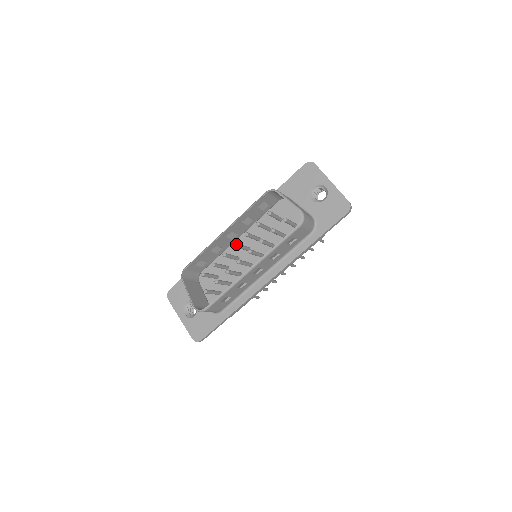
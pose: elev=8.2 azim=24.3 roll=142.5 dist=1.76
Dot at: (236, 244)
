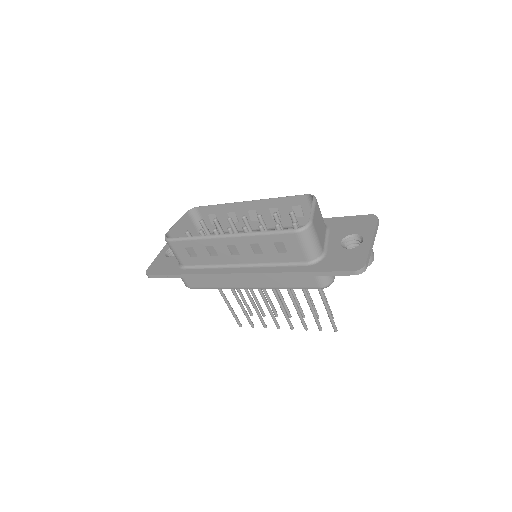
Dot at: (244, 216)
